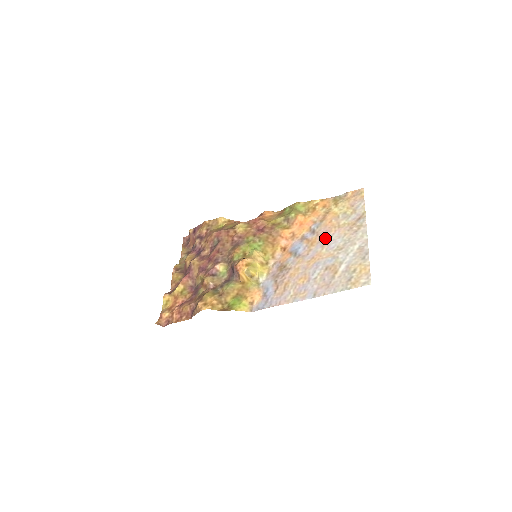
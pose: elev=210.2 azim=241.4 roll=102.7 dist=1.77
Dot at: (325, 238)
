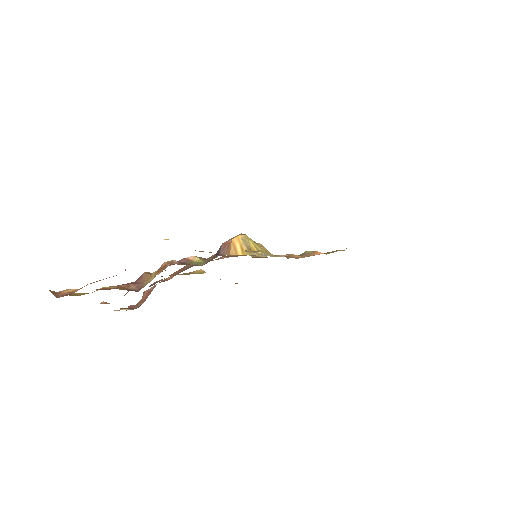
Dot at: occluded
